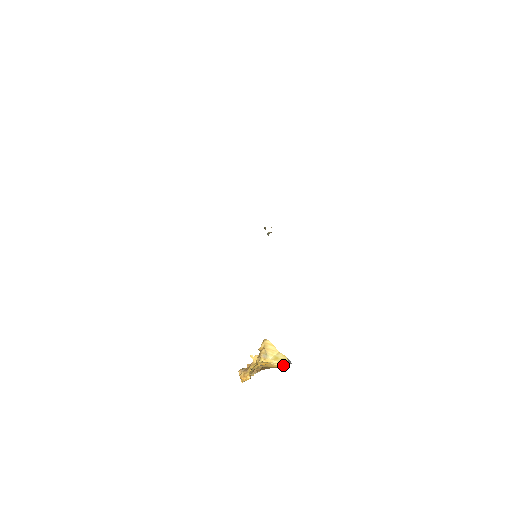
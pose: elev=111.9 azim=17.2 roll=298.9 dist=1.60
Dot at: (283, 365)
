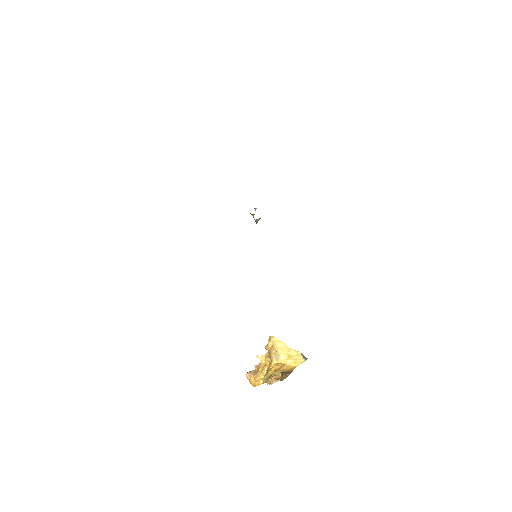
Dot at: (299, 363)
